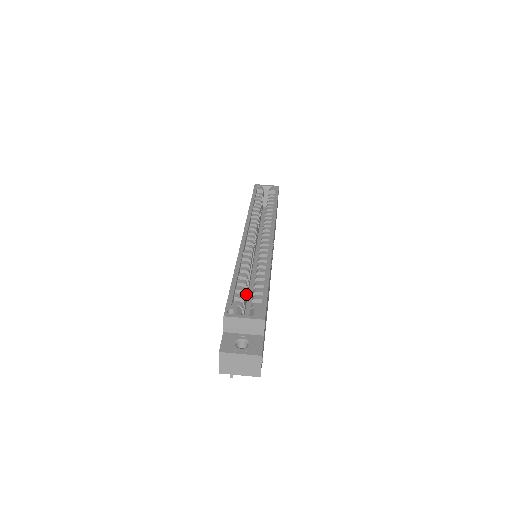
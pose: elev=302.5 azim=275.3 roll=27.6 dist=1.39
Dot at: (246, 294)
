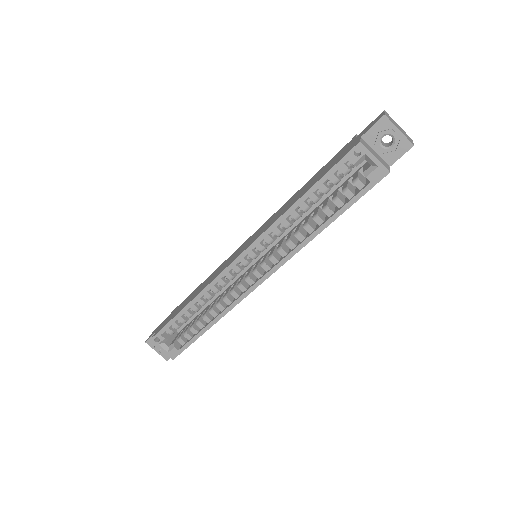
Dot at: occluded
